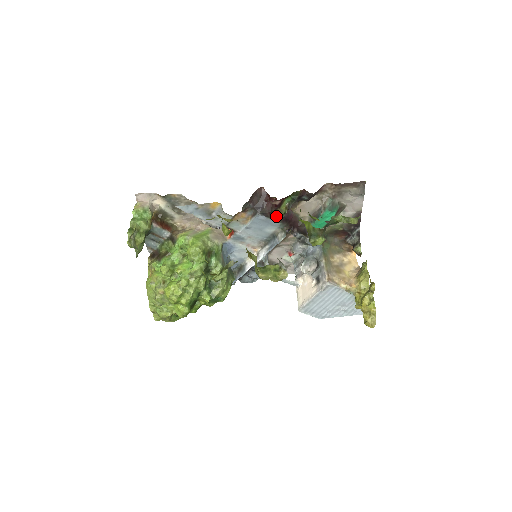
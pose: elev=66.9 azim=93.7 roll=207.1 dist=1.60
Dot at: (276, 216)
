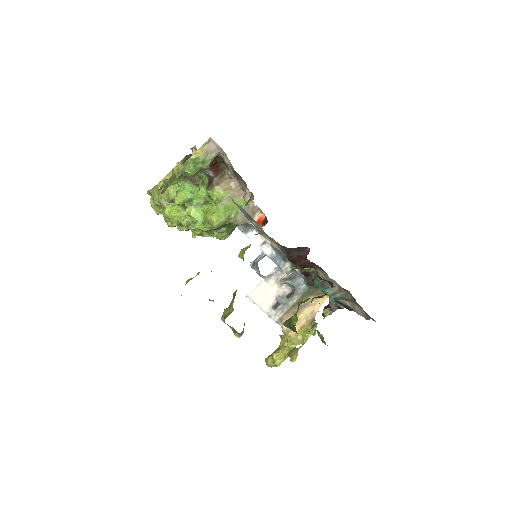
Dot at: (296, 266)
